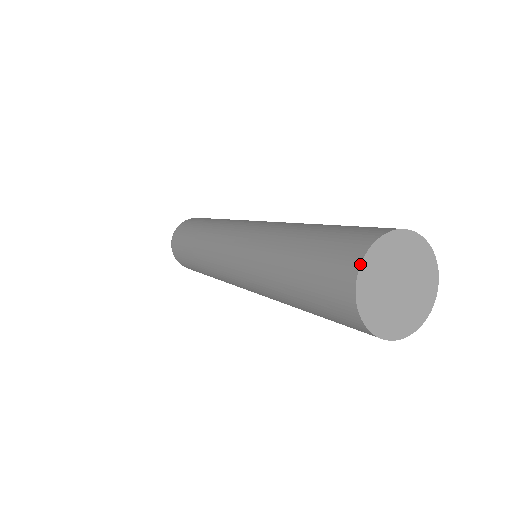
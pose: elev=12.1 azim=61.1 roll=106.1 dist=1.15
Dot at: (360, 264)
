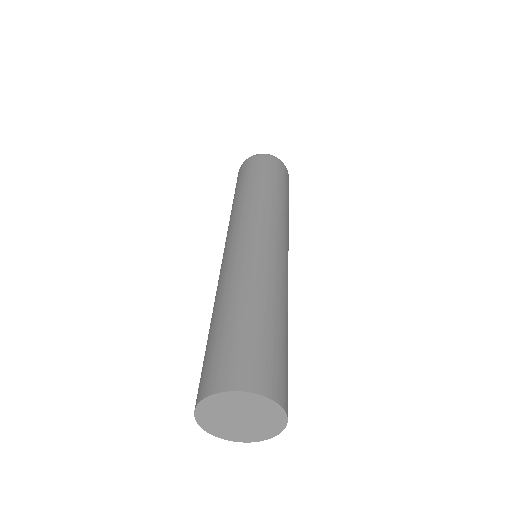
Dot at: occluded
